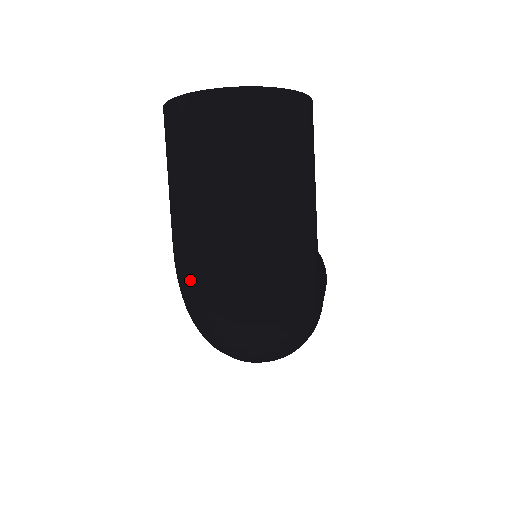
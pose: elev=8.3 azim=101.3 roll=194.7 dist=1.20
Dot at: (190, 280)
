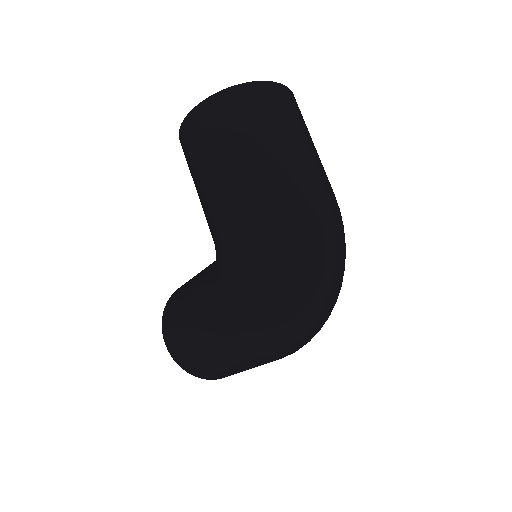
Dot at: (287, 228)
